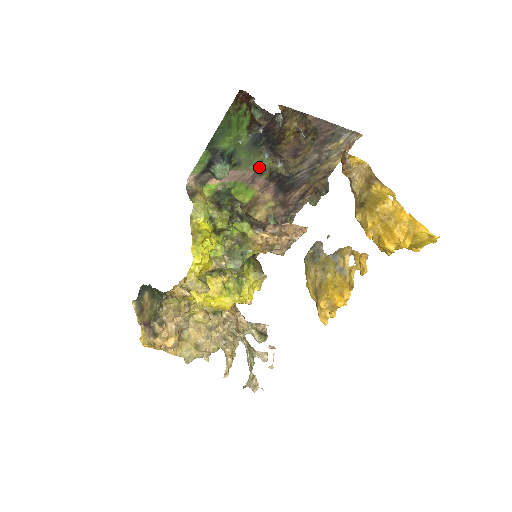
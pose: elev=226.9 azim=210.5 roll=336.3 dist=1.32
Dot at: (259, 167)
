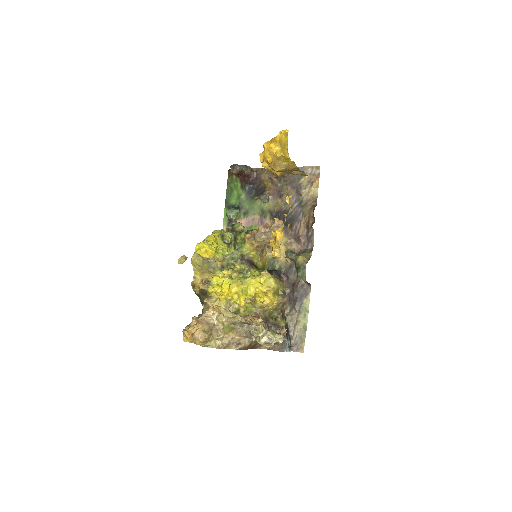
Dot at: (261, 211)
